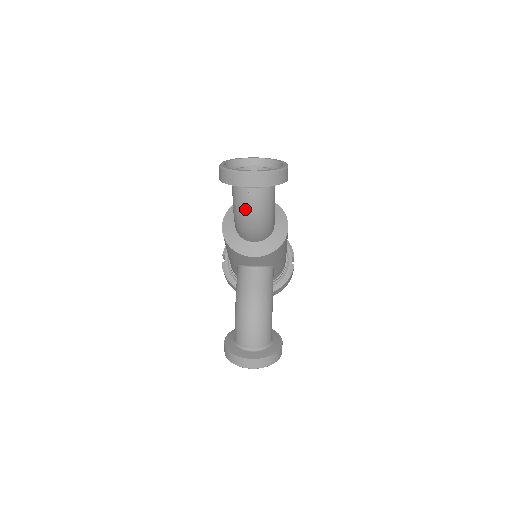
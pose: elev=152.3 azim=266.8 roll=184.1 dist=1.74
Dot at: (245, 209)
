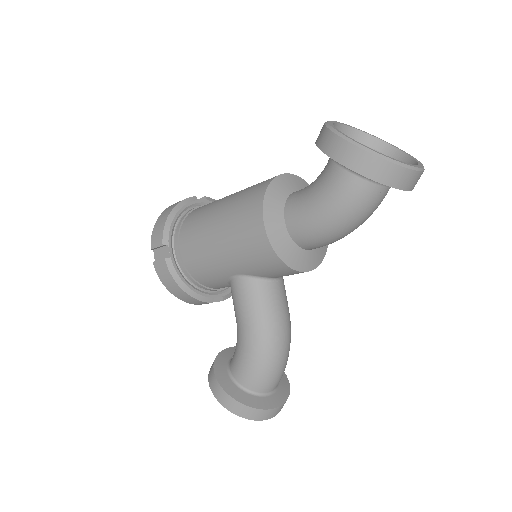
Dot at: (360, 214)
